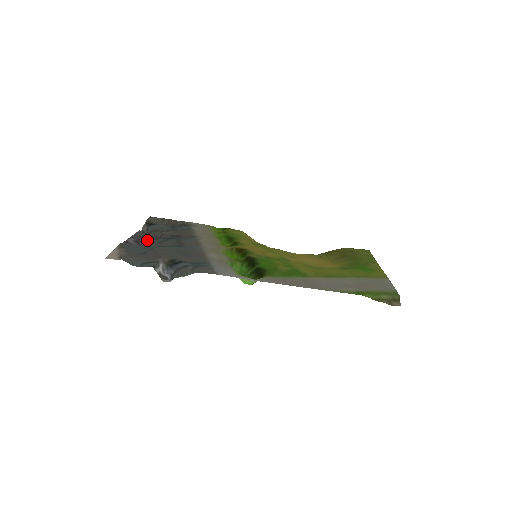
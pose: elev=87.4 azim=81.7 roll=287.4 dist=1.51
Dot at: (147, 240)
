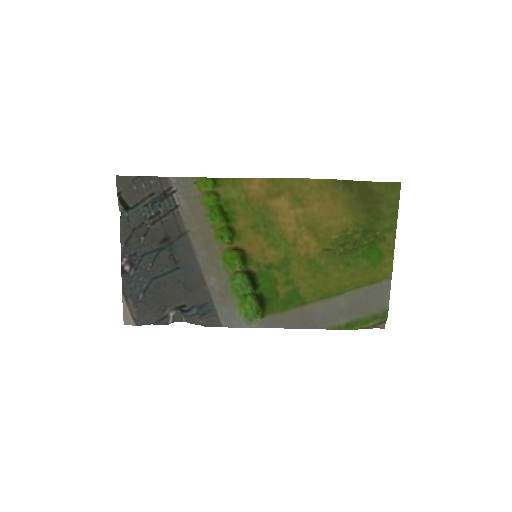
Dot at: (139, 255)
